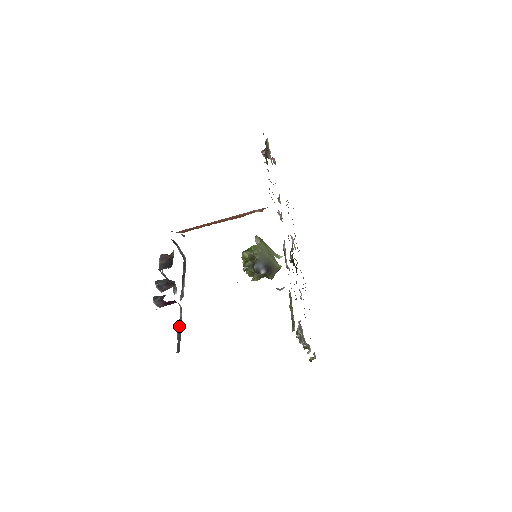
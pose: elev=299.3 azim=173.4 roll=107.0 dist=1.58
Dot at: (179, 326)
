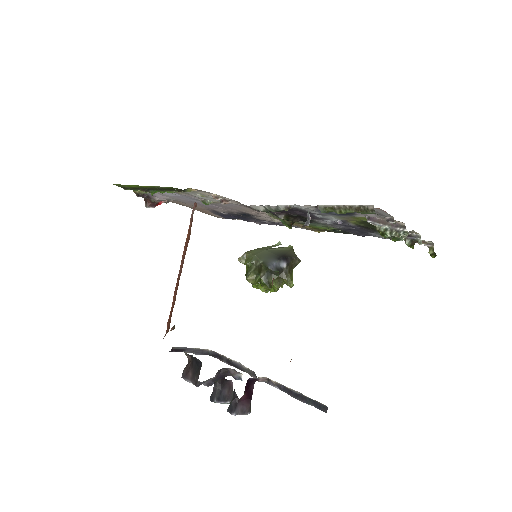
Dot at: (289, 394)
